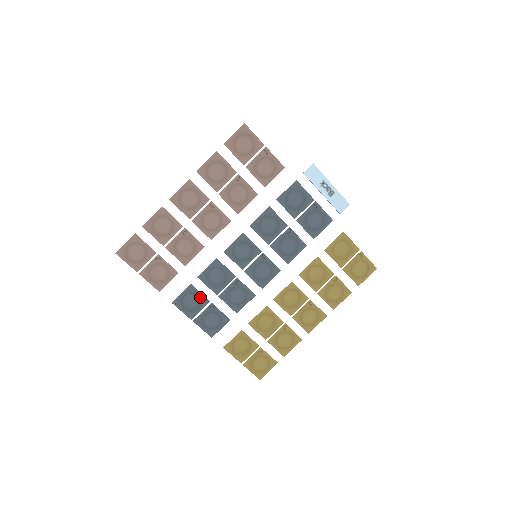
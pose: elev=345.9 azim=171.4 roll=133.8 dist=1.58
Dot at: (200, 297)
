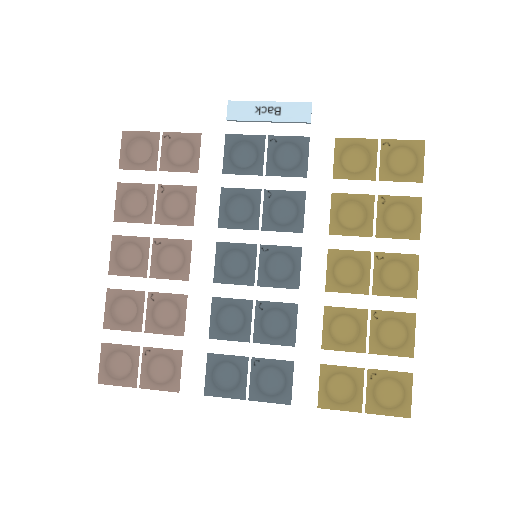
Dot at: (232, 361)
